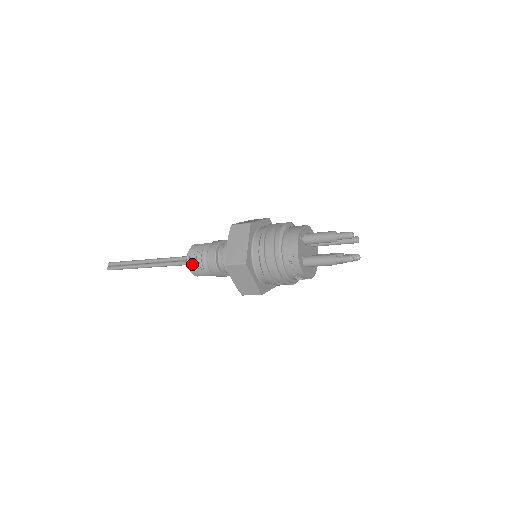
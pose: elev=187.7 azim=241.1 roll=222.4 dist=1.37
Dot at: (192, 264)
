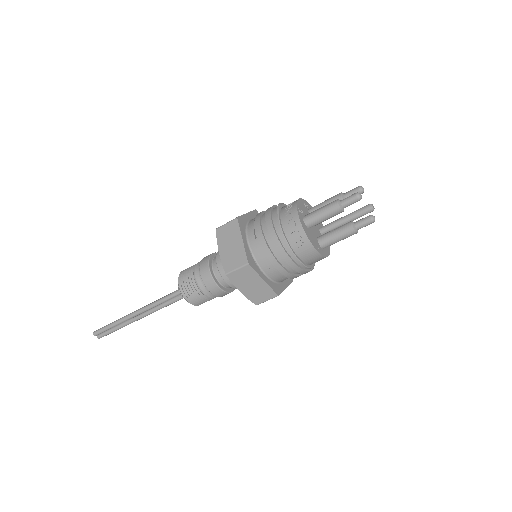
Dot at: (183, 274)
